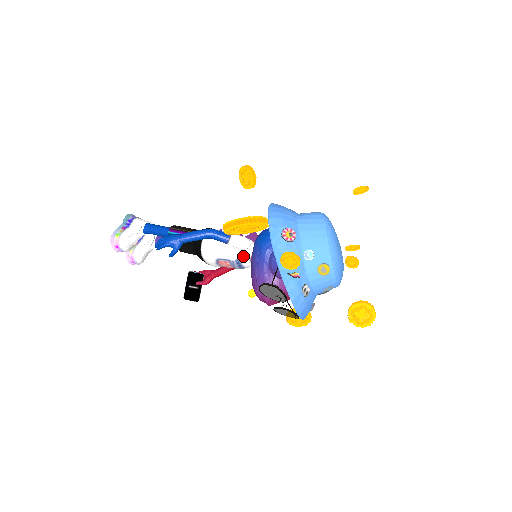
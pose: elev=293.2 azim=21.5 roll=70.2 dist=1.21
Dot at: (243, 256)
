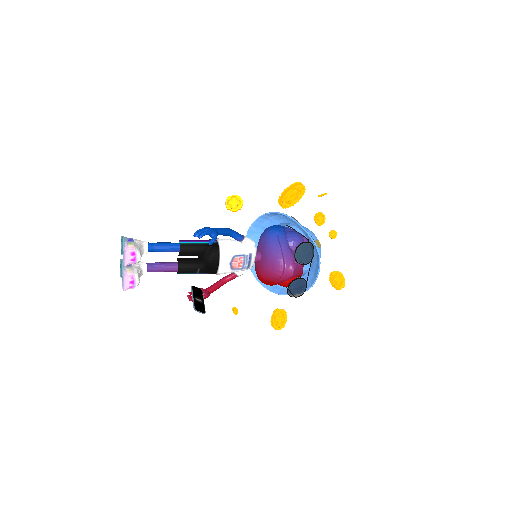
Dot at: (254, 251)
